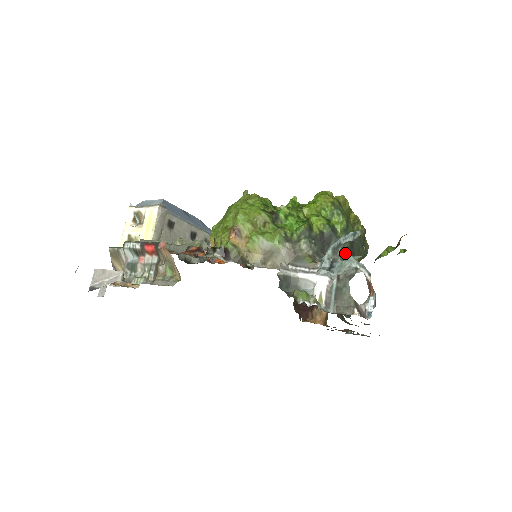
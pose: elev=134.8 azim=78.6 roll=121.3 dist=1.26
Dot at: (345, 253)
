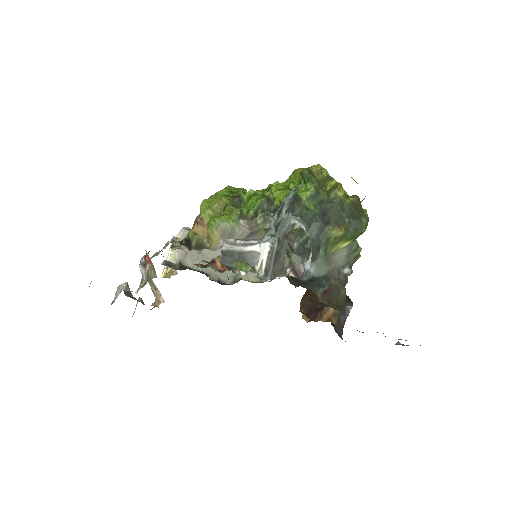
Dot at: (312, 221)
